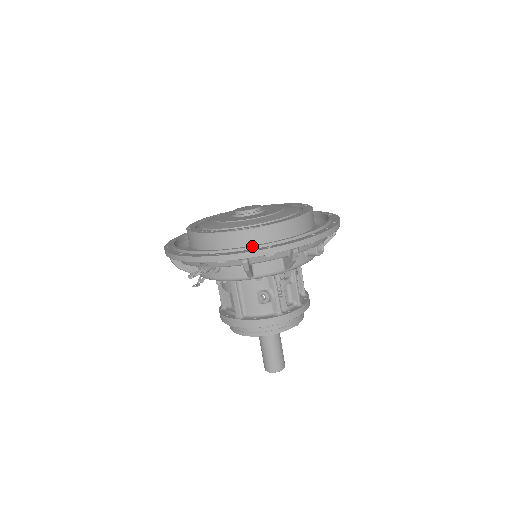
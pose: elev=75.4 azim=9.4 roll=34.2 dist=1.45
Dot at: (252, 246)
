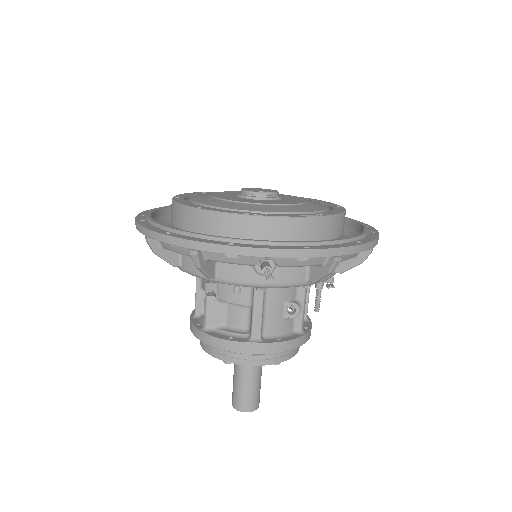
Dot at: (342, 239)
